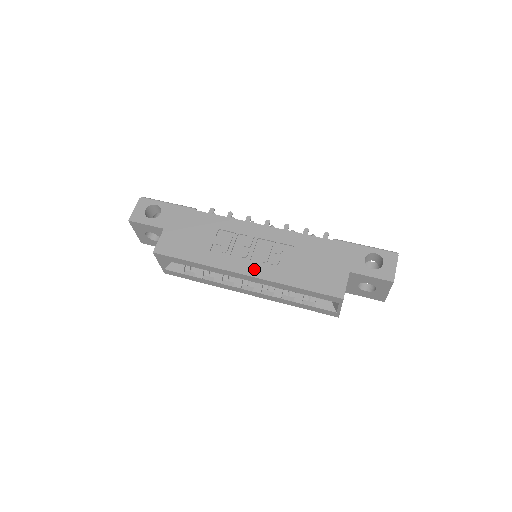
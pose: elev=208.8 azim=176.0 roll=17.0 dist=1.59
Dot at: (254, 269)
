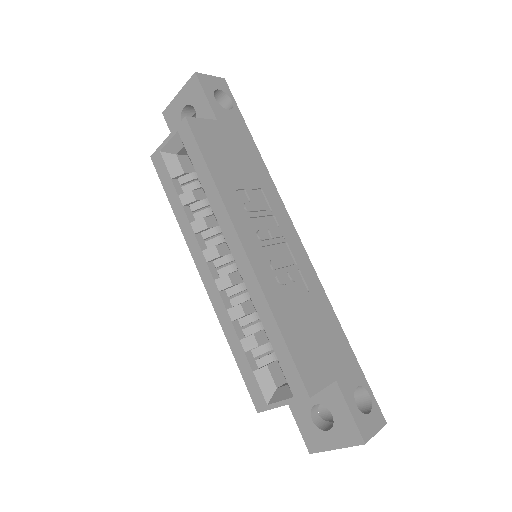
Dot at: (258, 257)
